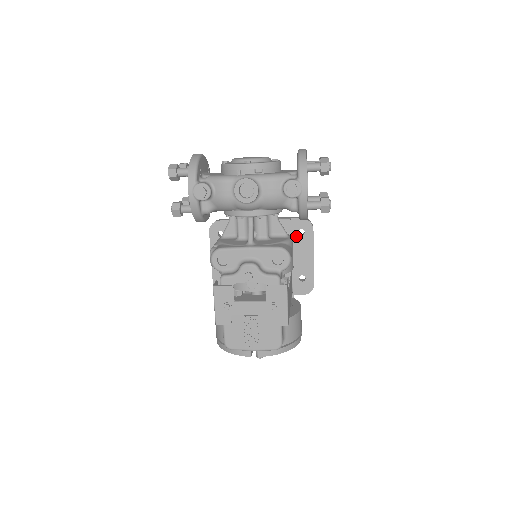
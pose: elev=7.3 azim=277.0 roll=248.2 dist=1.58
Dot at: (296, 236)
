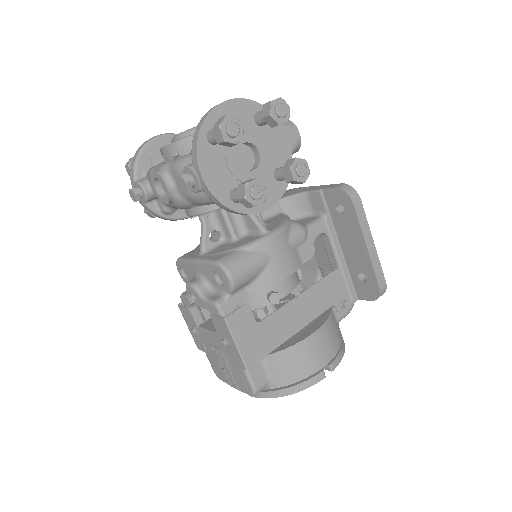
Dot at: (336, 215)
